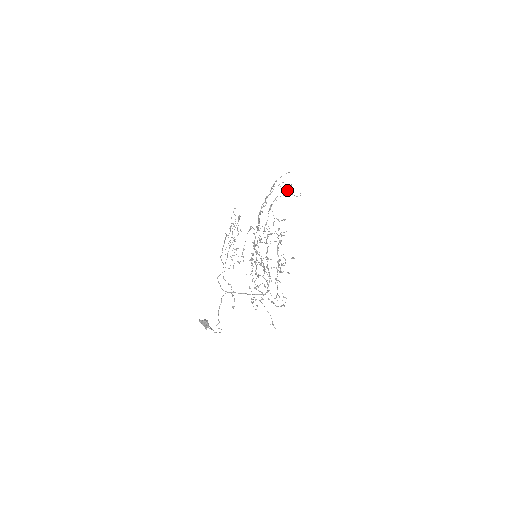
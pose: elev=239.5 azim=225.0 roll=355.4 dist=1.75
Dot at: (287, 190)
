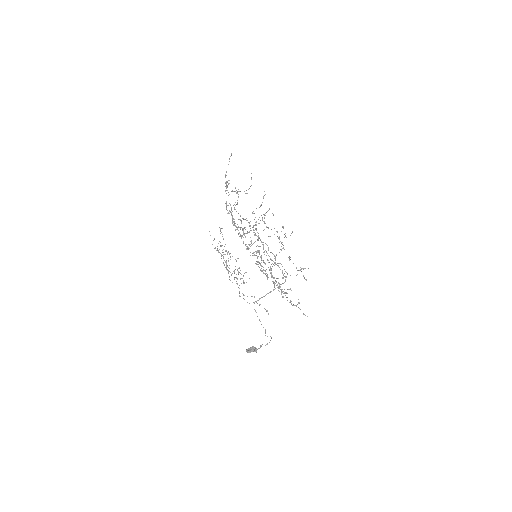
Dot at: occluded
